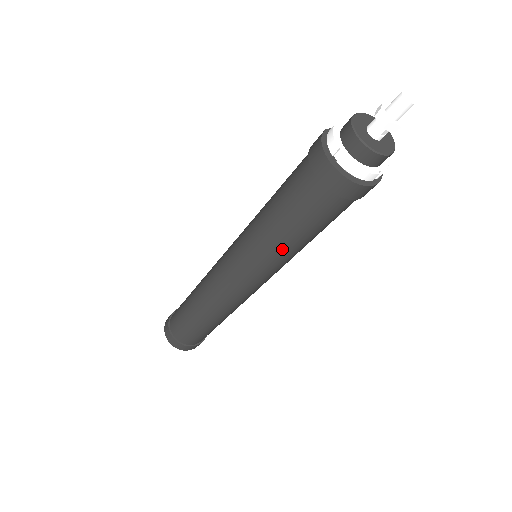
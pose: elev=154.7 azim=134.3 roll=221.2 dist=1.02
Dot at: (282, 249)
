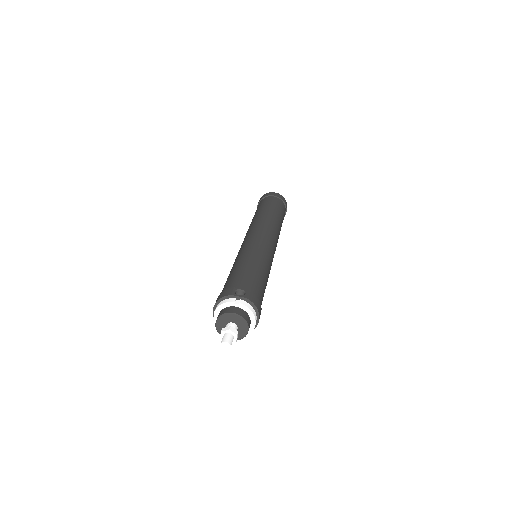
Dot at: occluded
